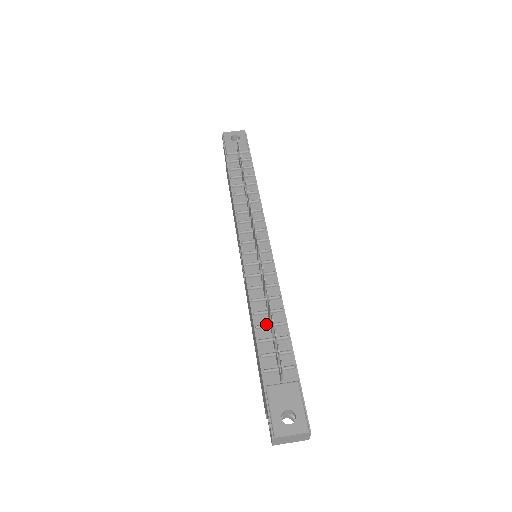
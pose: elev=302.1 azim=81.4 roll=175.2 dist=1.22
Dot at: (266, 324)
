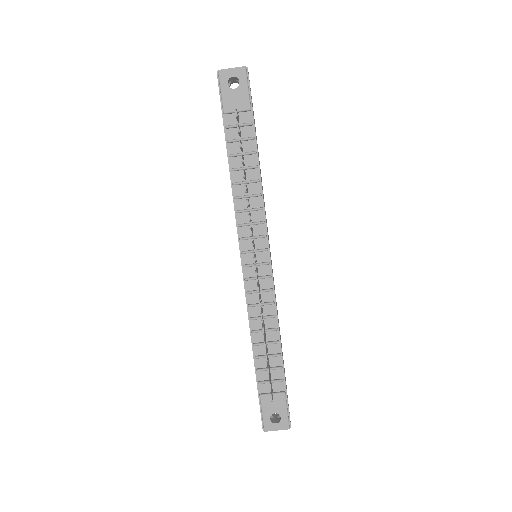
Dot at: (262, 343)
